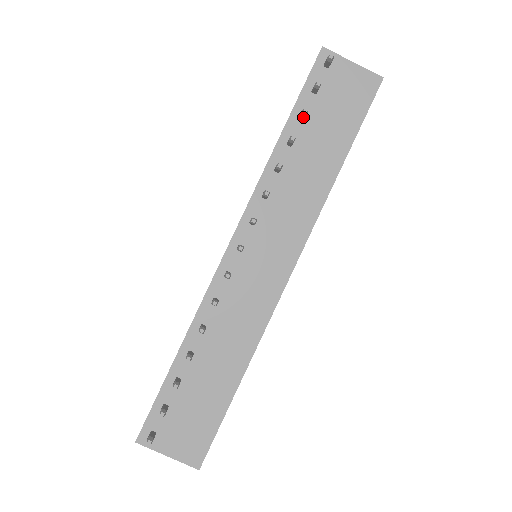
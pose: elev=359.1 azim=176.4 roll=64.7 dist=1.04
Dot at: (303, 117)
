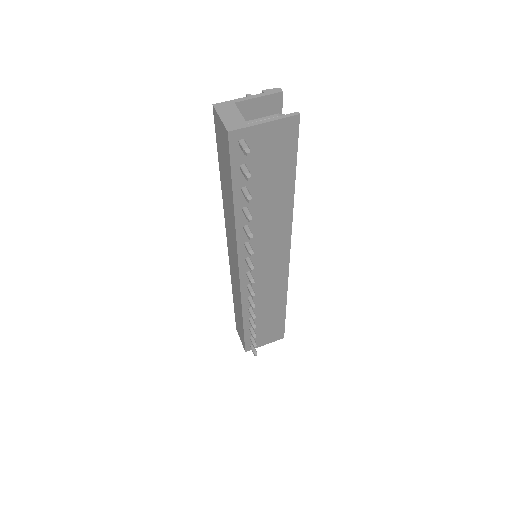
Dot at: (247, 196)
